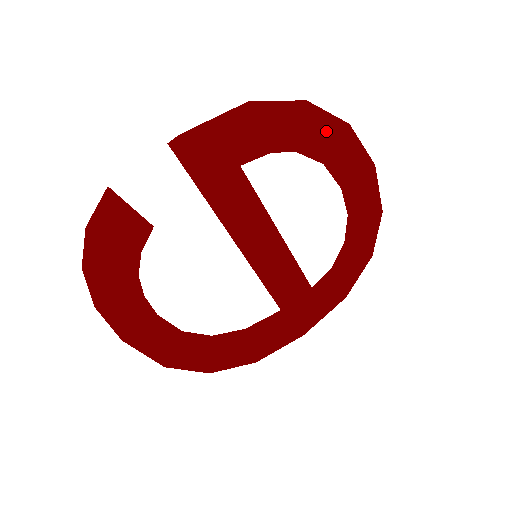
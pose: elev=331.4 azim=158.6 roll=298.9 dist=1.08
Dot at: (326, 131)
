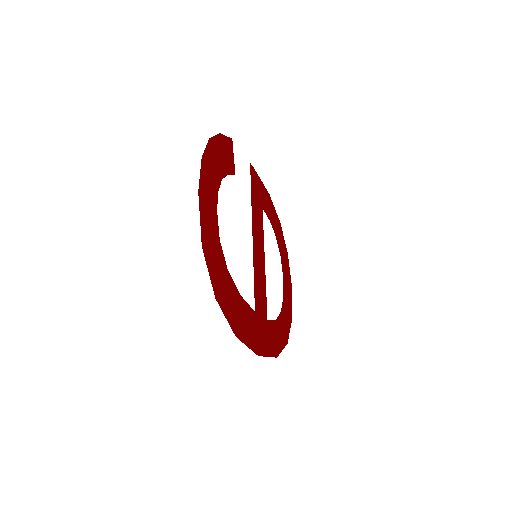
Dot at: (283, 244)
